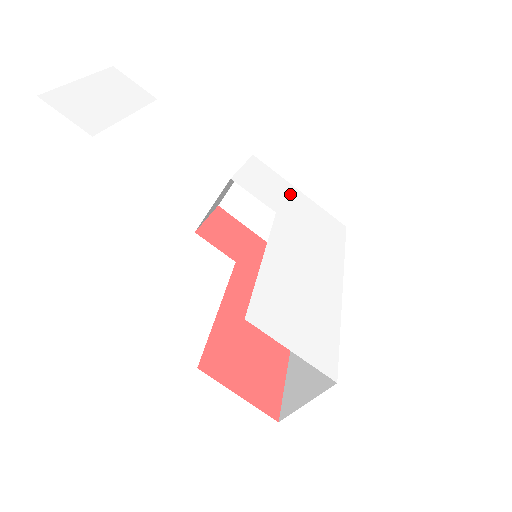
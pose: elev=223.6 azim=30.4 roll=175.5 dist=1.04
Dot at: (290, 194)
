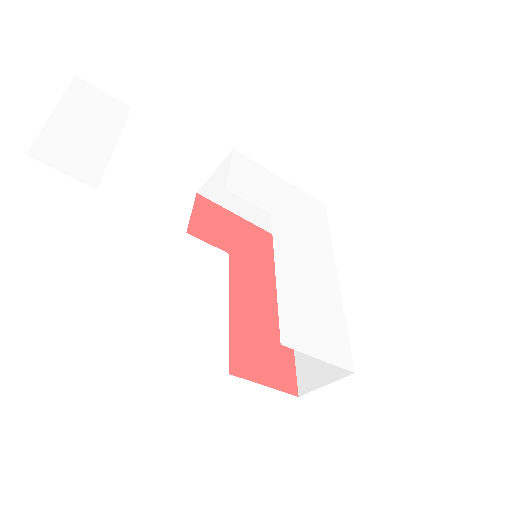
Dot at: (275, 186)
